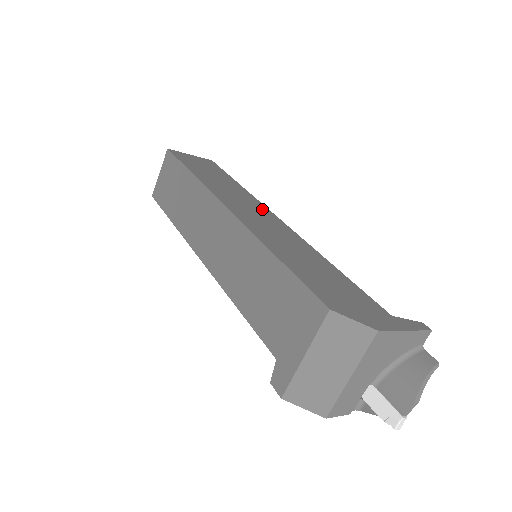
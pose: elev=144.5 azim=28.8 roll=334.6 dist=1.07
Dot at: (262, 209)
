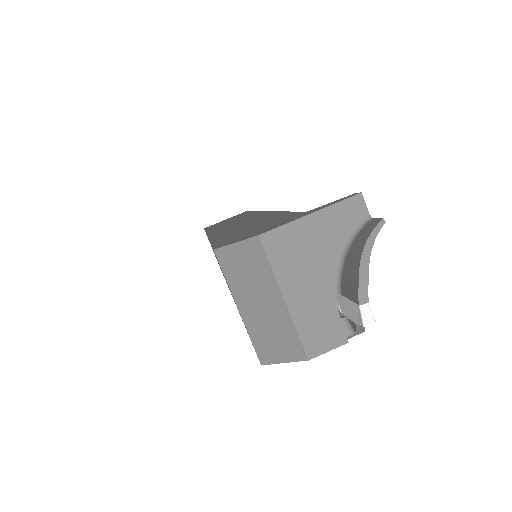
Dot at: (253, 215)
